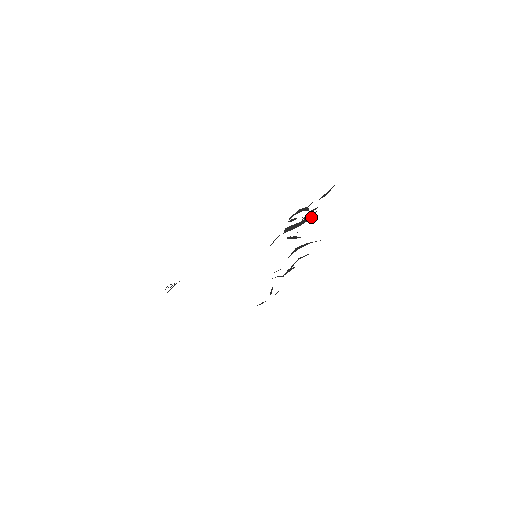
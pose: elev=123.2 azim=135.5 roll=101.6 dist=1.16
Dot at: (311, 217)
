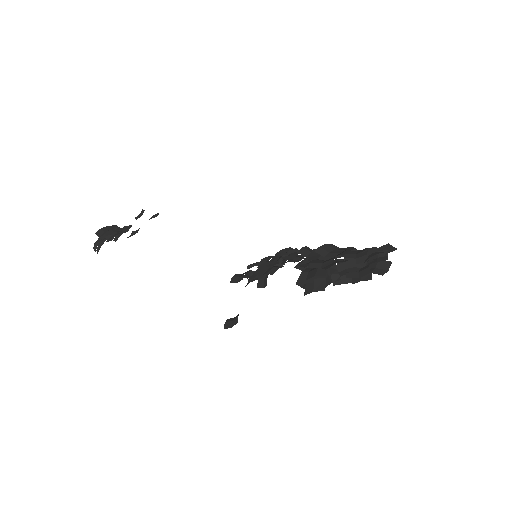
Dot at: occluded
